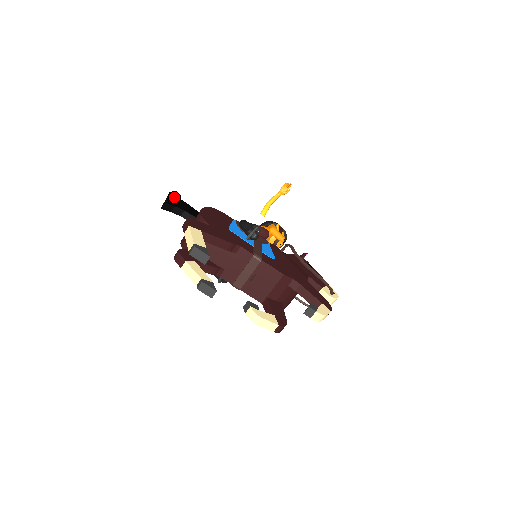
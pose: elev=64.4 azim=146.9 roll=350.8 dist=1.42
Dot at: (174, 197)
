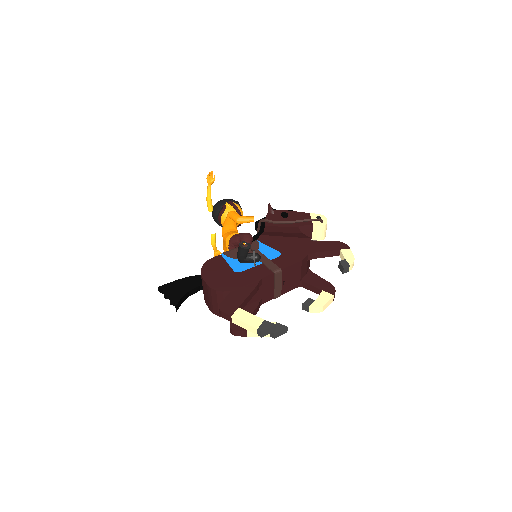
Dot at: (167, 288)
